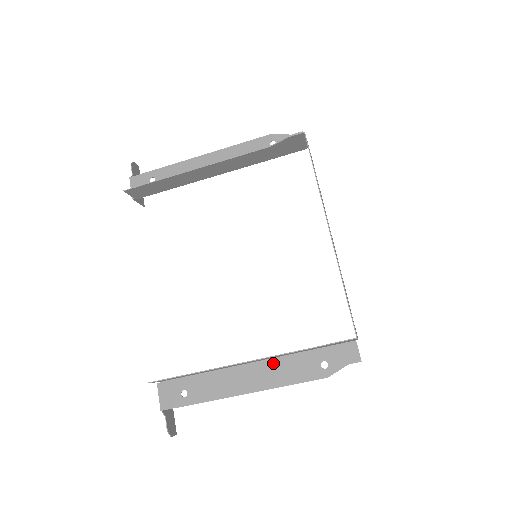
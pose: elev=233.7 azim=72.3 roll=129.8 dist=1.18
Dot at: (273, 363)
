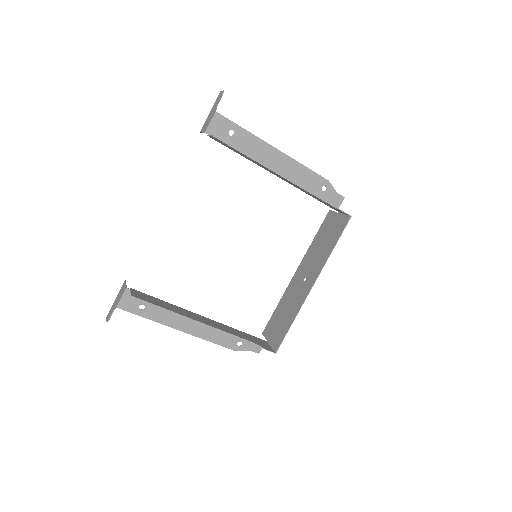
Dot at: occluded
